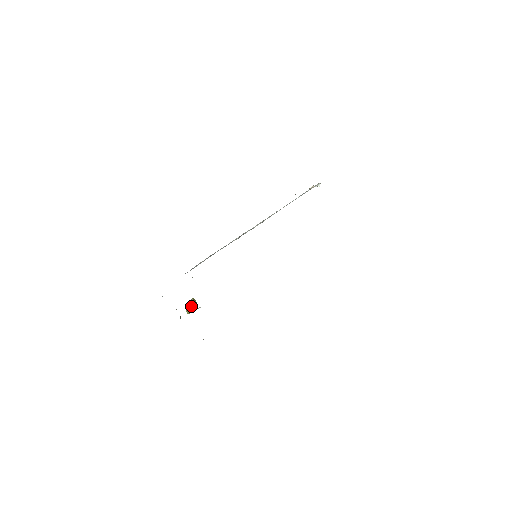
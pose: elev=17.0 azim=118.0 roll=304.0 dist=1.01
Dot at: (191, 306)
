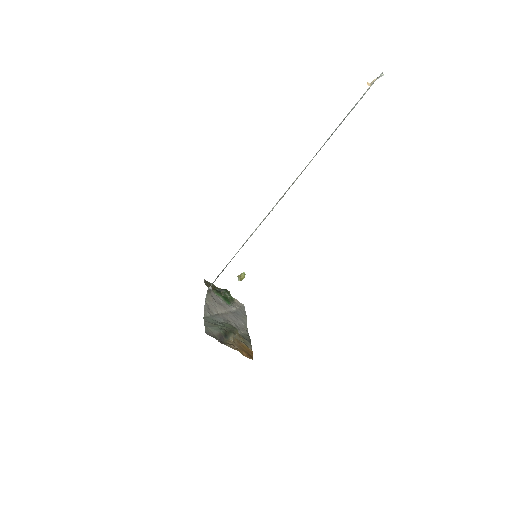
Dot at: (238, 280)
